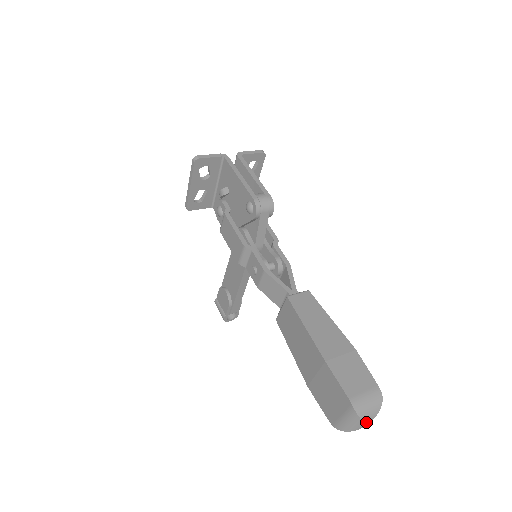
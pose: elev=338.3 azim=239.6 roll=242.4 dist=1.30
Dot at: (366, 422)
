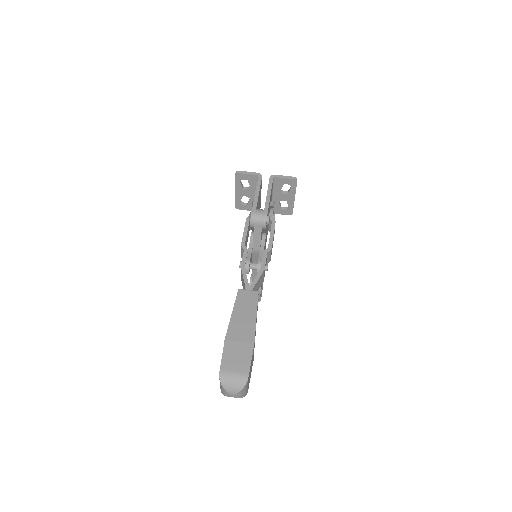
Dot at: (229, 392)
